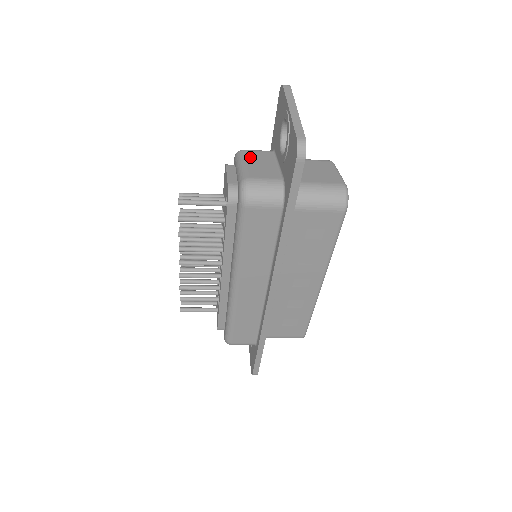
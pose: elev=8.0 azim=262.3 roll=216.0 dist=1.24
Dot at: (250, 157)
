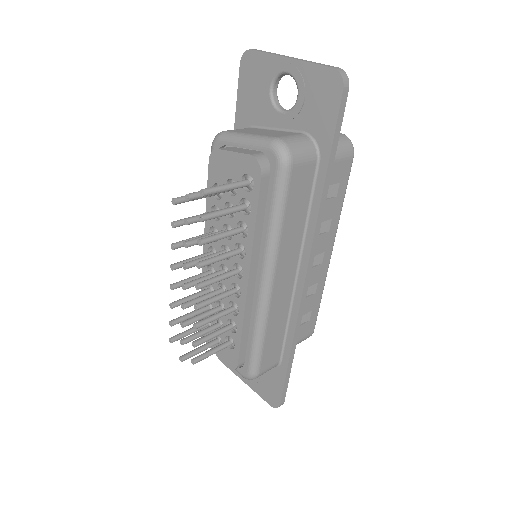
Dot at: (243, 131)
